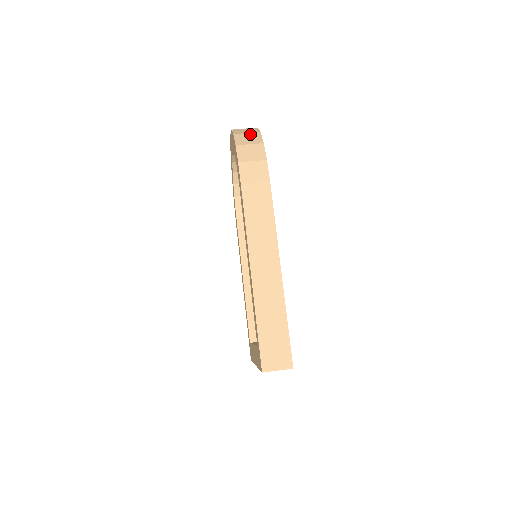
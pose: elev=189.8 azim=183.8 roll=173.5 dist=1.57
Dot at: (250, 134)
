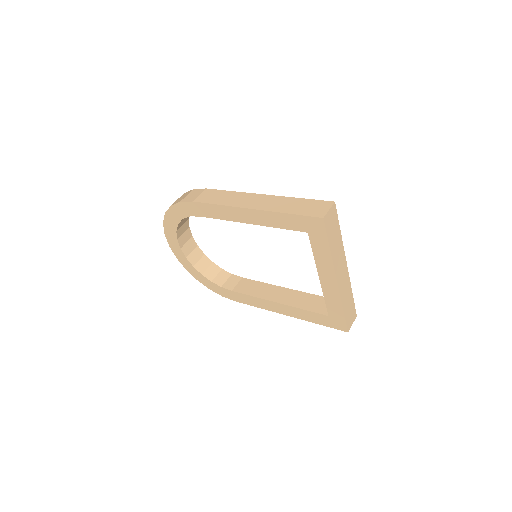
Dot at: occluded
